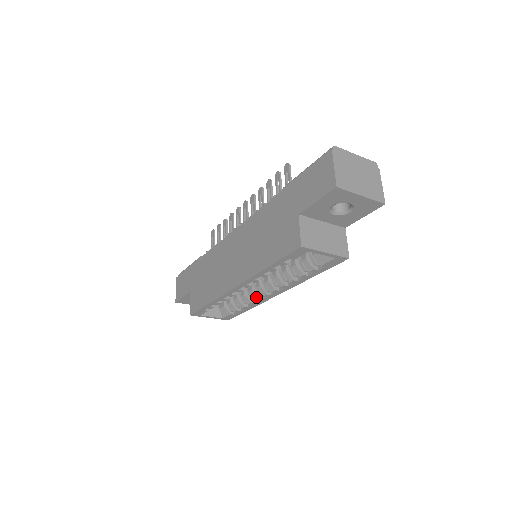
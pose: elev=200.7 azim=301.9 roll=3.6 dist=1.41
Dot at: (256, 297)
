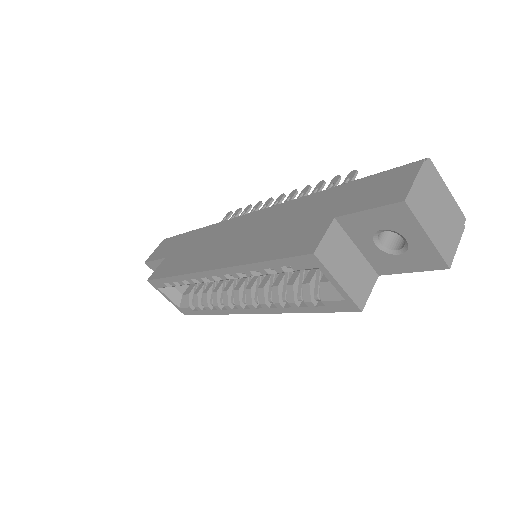
Dot at: (227, 302)
